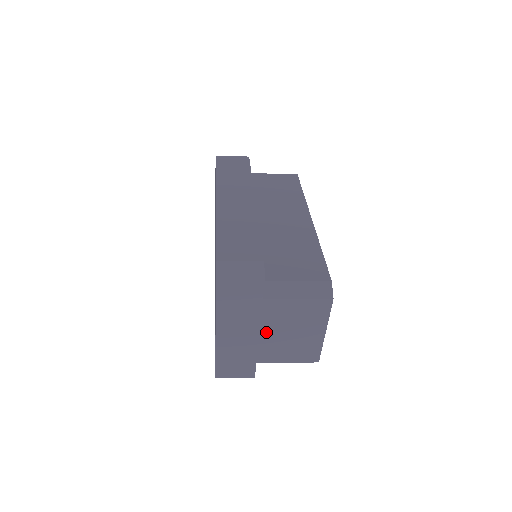
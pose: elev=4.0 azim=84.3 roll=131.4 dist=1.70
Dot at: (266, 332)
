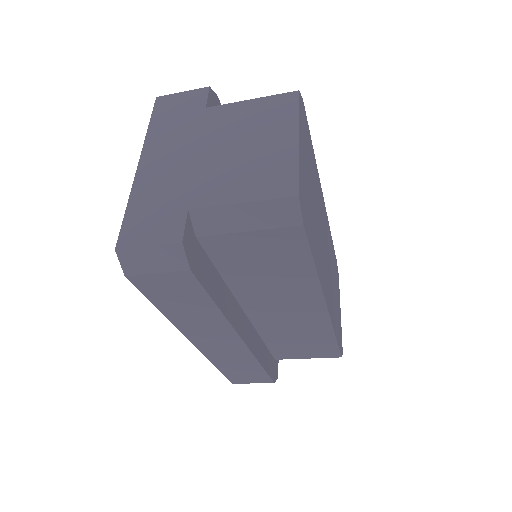
Dot at: (207, 152)
